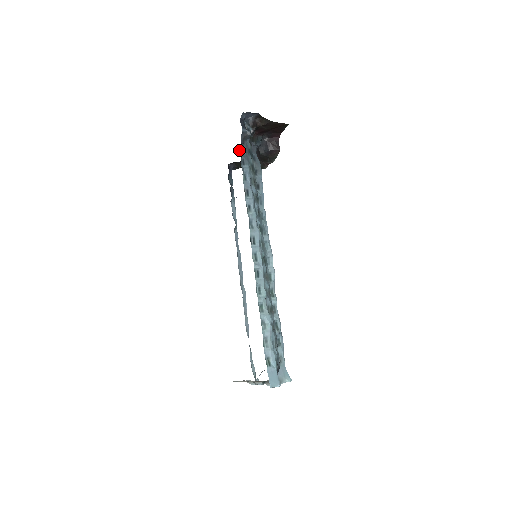
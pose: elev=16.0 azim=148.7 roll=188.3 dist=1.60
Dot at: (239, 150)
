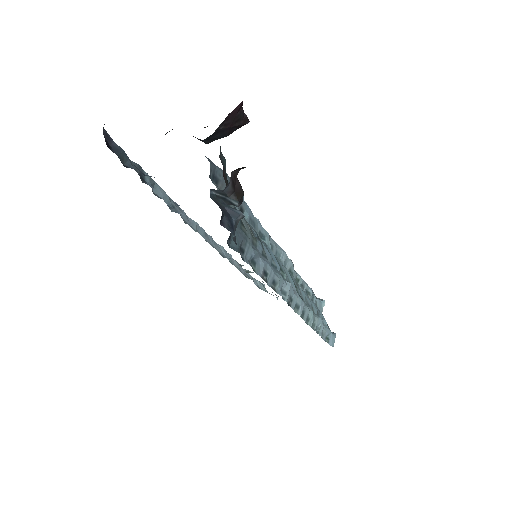
Dot at: occluded
